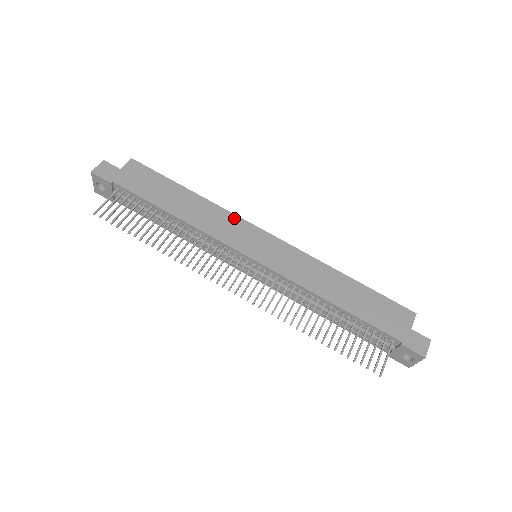
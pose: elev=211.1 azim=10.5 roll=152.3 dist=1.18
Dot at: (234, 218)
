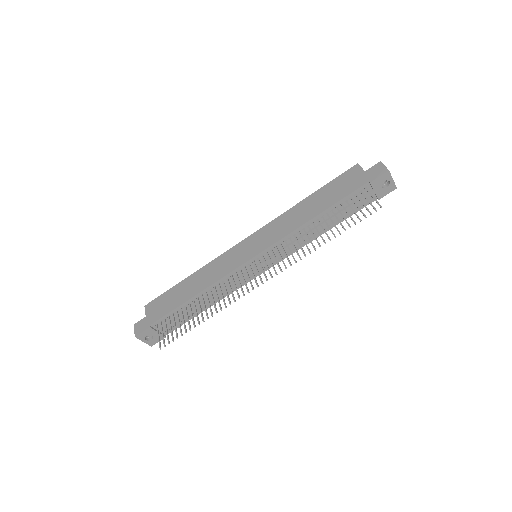
Dot at: (222, 257)
